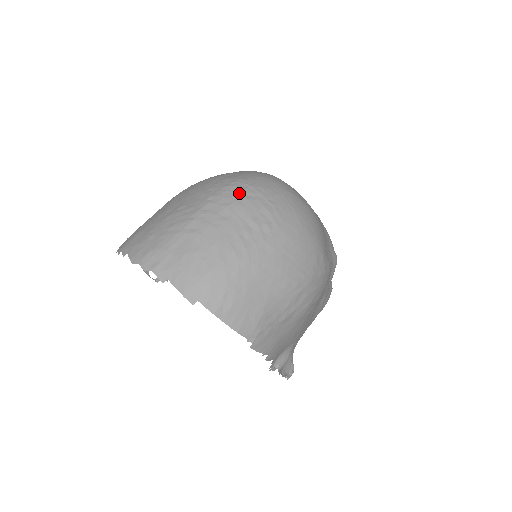
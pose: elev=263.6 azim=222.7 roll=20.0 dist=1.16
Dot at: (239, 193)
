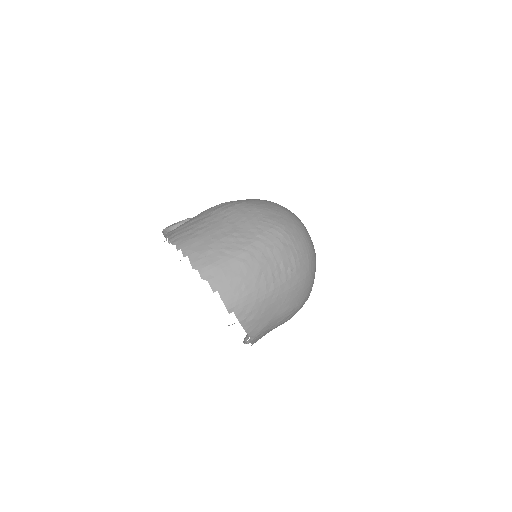
Dot at: (279, 239)
